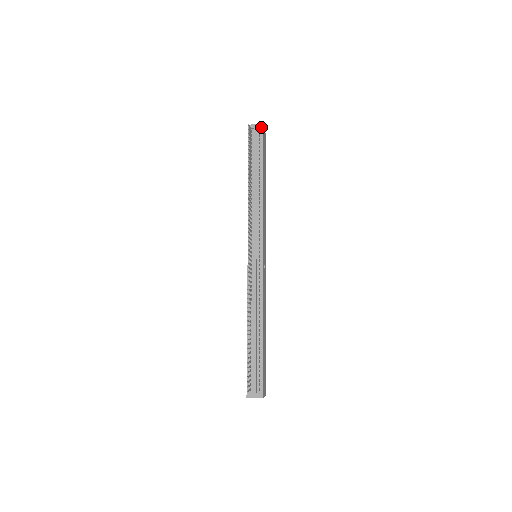
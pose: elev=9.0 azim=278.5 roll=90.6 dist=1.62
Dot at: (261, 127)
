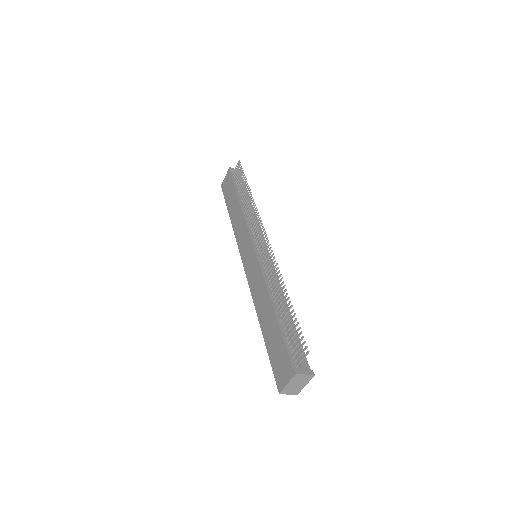
Dot at: occluded
